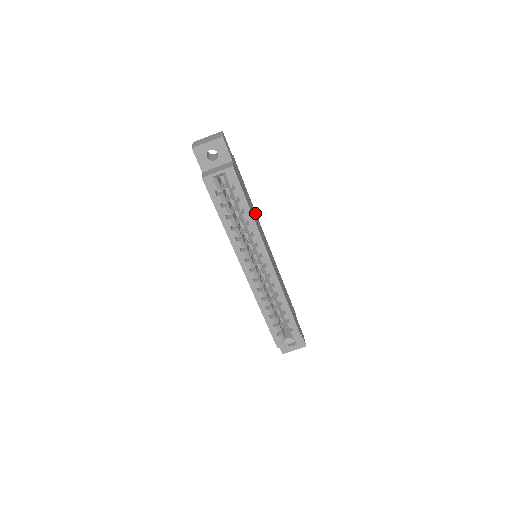
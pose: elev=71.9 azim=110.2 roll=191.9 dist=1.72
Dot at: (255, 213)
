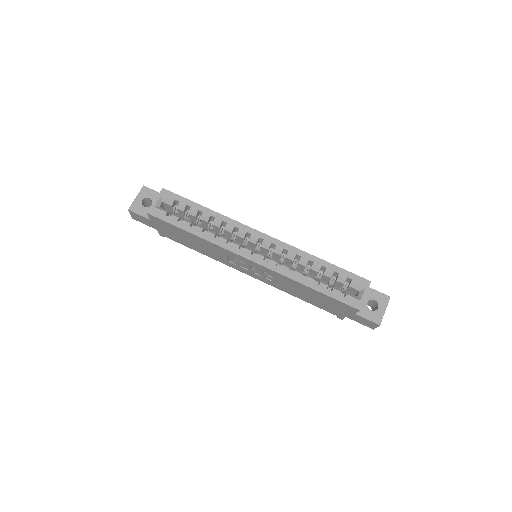
Dot at: occluded
